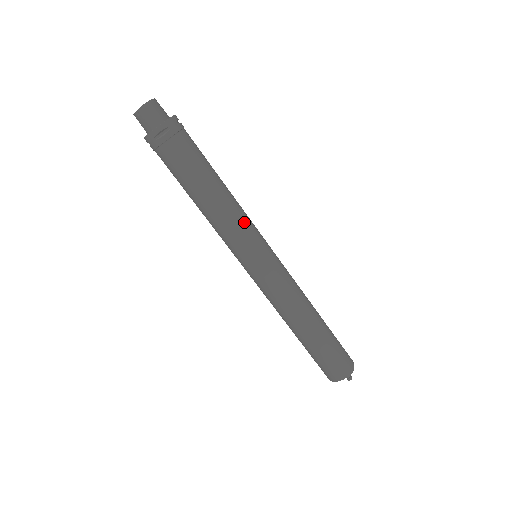
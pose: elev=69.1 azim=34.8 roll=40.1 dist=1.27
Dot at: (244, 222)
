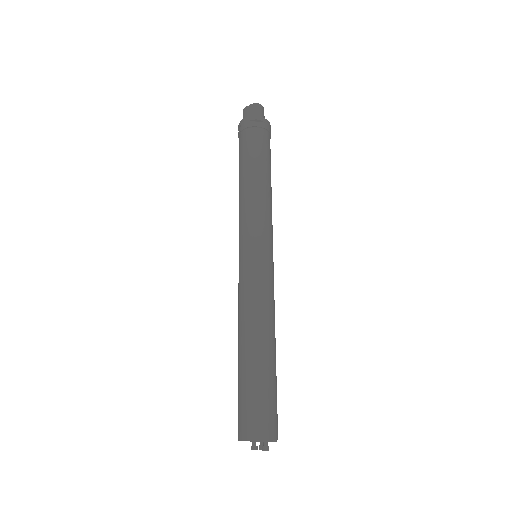
Dot at: (269, 216)
